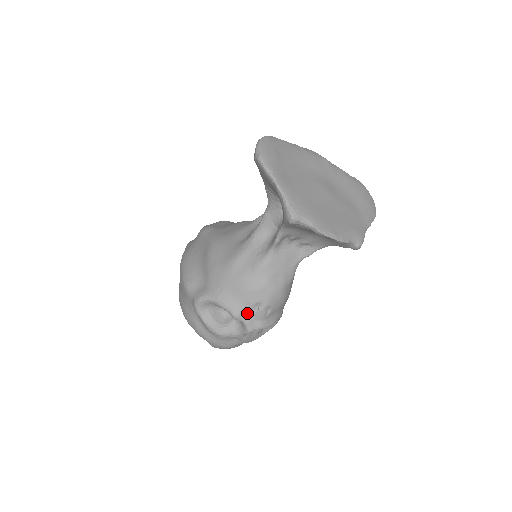
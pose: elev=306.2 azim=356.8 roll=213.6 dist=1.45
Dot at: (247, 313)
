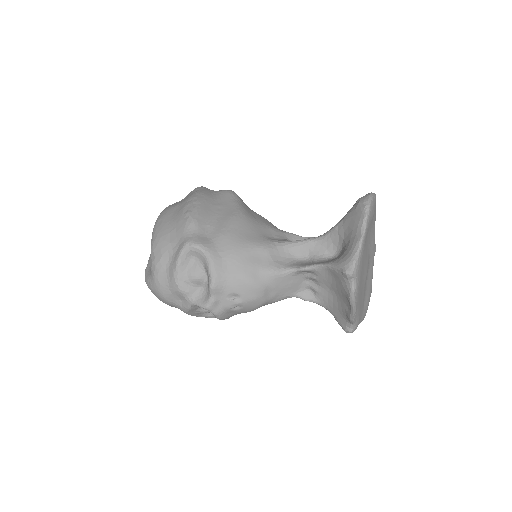
Dot at: (222, 293)
